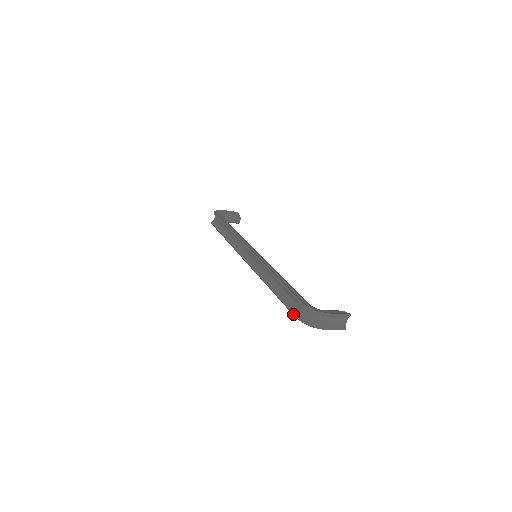
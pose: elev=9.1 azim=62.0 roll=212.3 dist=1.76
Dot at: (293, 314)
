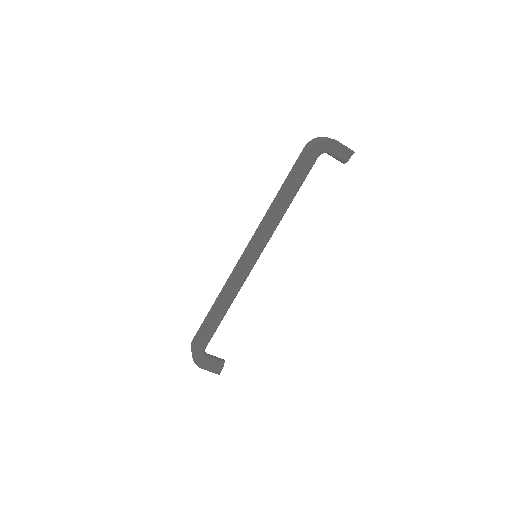
Dot at: occluded
